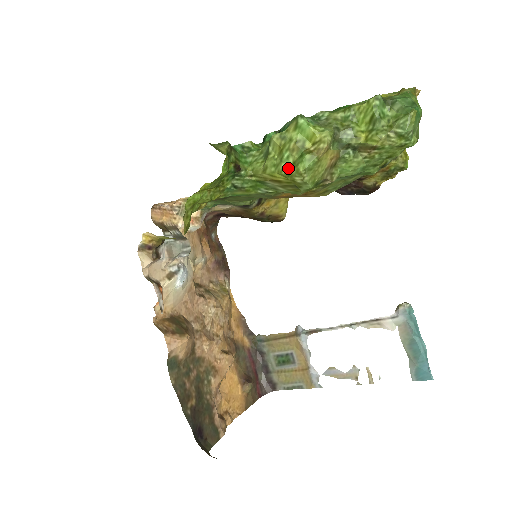
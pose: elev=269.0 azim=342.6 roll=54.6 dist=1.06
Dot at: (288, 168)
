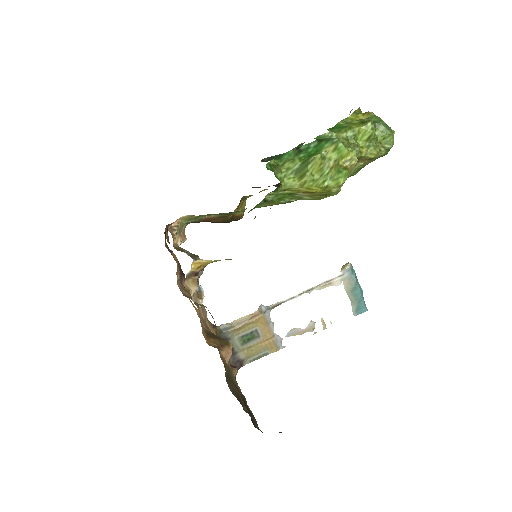
Dot at: (326, 182)
